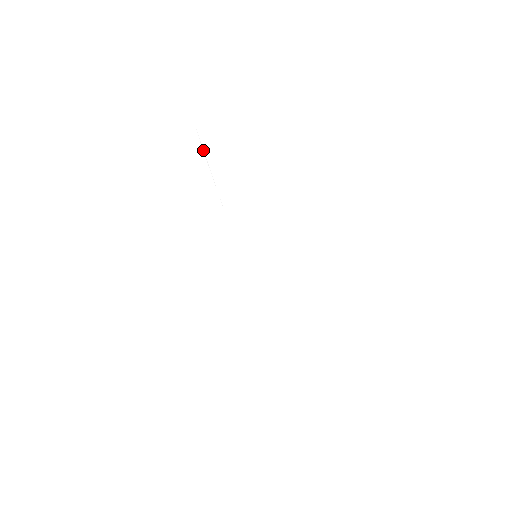
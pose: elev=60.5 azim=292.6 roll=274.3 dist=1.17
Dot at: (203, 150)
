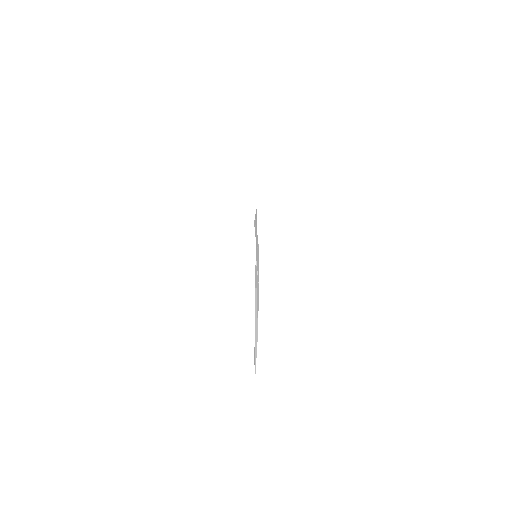
Dot at: (255, 218)
